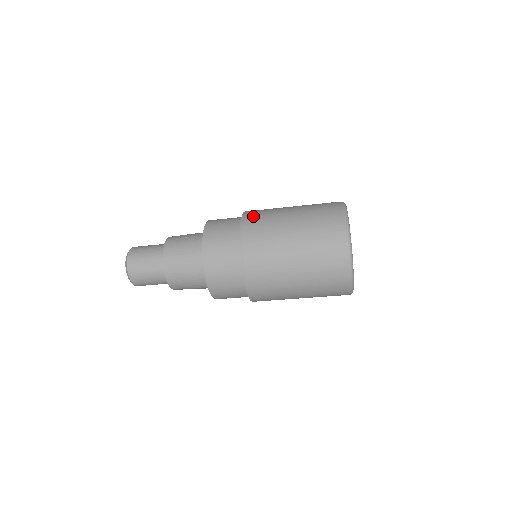
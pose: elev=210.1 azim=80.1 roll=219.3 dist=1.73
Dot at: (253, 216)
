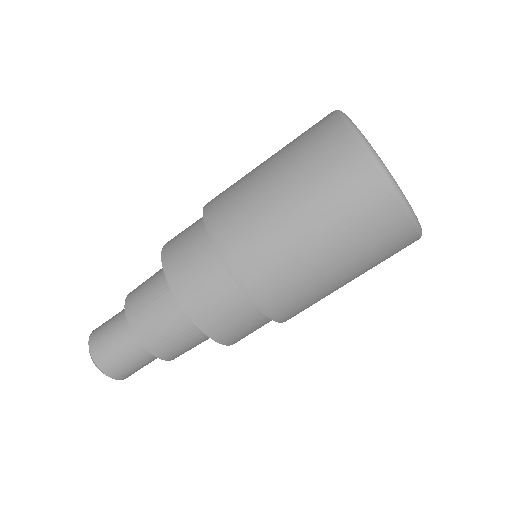
Dot at: occluded
